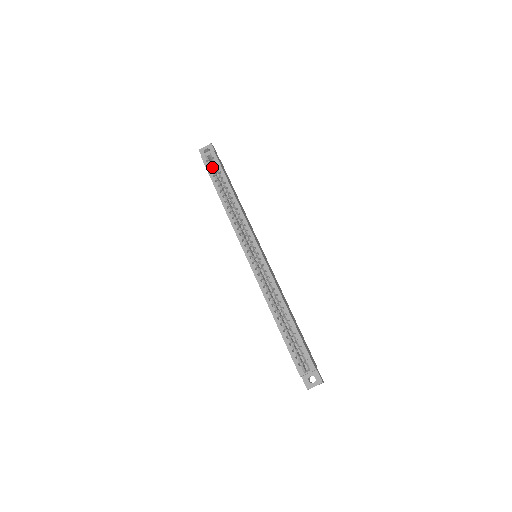
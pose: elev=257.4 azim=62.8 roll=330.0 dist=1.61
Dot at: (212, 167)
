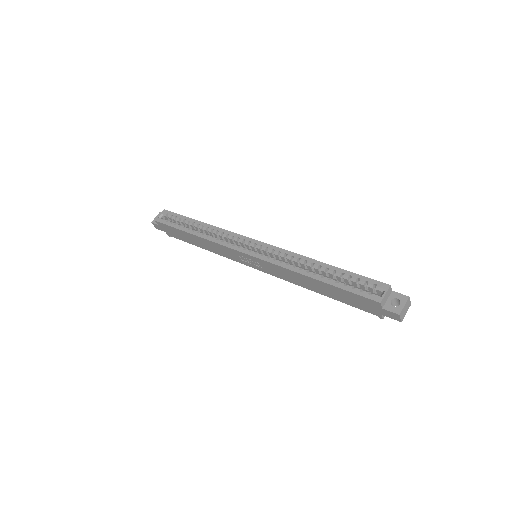
Dot at: (170, 221)
